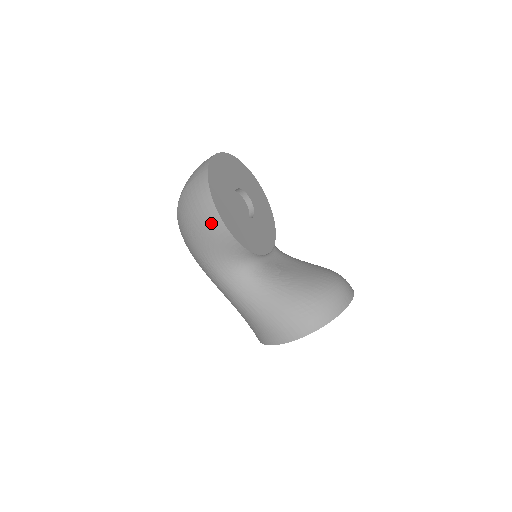
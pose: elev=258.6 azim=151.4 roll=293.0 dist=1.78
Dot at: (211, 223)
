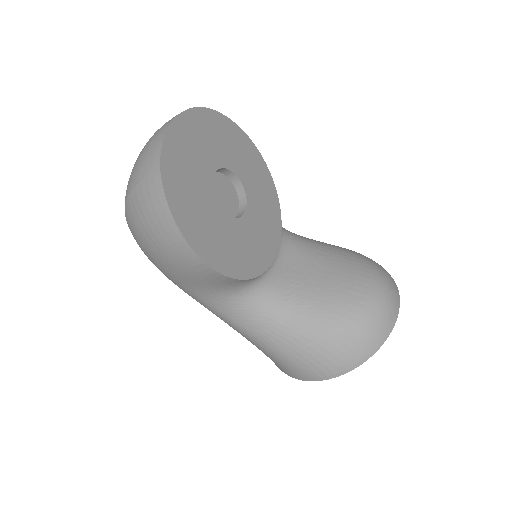
Dot at: (182, 258)
